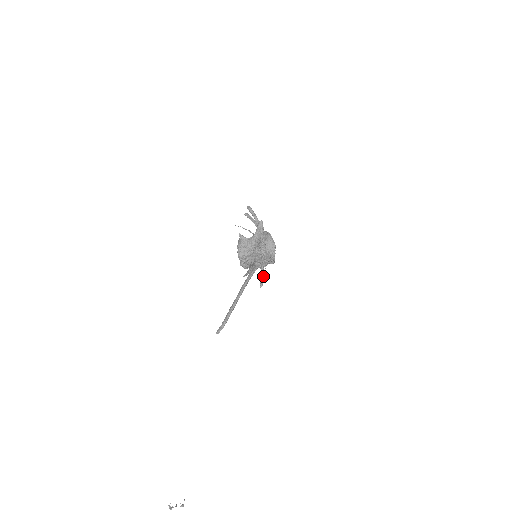
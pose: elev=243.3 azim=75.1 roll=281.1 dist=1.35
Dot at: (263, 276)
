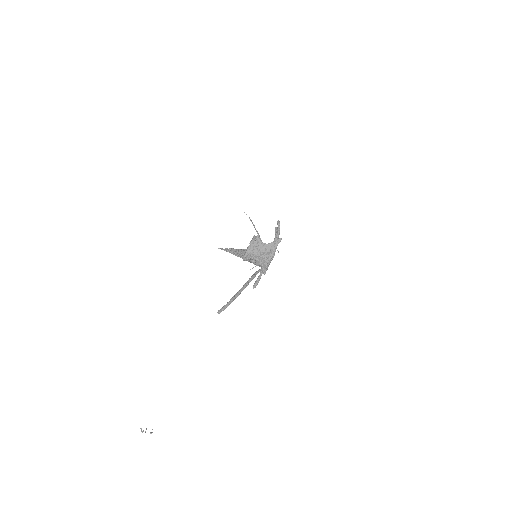
Dot at: (259, 280)
